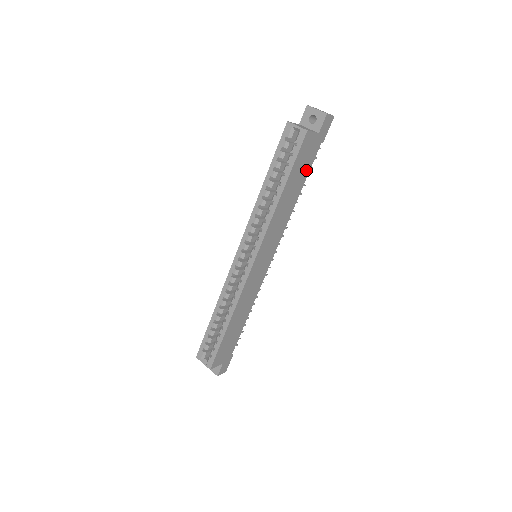
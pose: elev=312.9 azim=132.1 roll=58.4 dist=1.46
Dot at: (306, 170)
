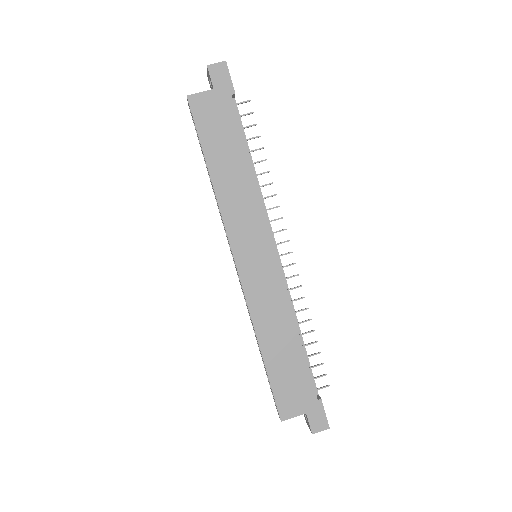
Dot at: (233, 132)
